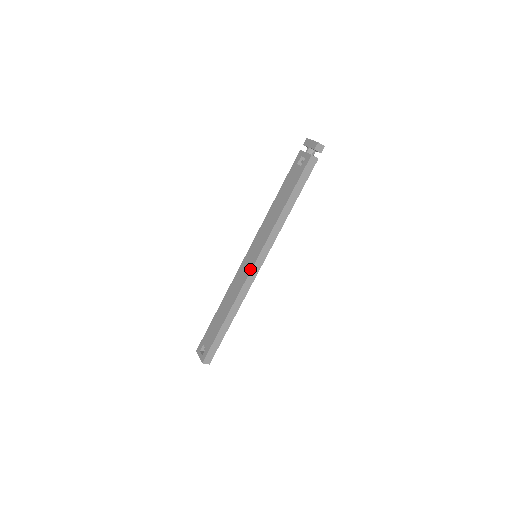
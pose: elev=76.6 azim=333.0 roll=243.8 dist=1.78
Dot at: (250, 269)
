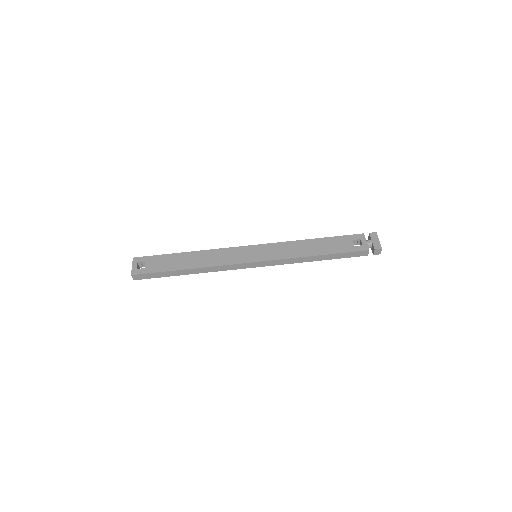
Dot at: (244, 261)
